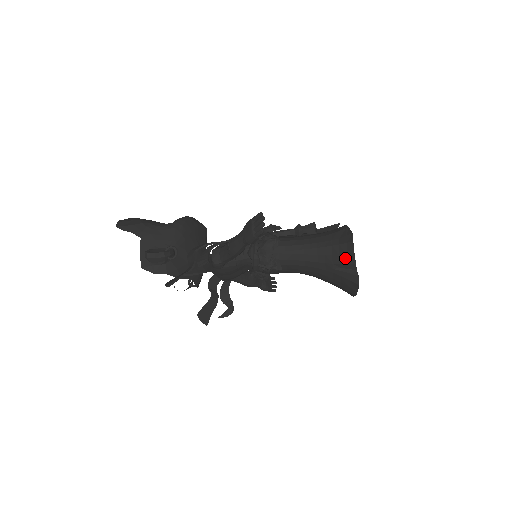
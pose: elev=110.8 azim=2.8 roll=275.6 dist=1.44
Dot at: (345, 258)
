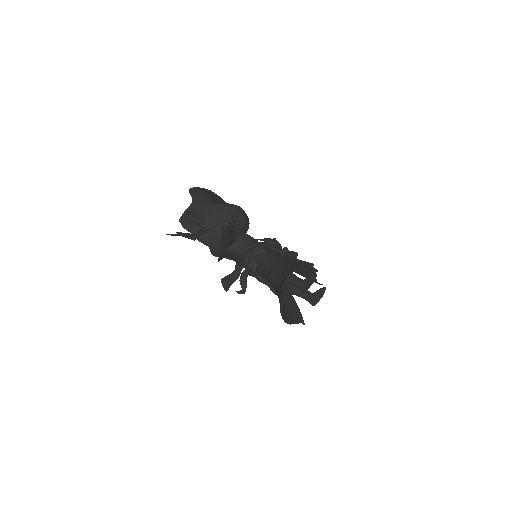
Dot at: (281, 286)
